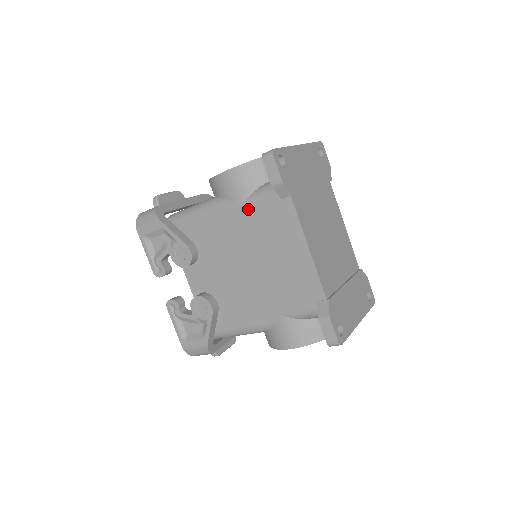
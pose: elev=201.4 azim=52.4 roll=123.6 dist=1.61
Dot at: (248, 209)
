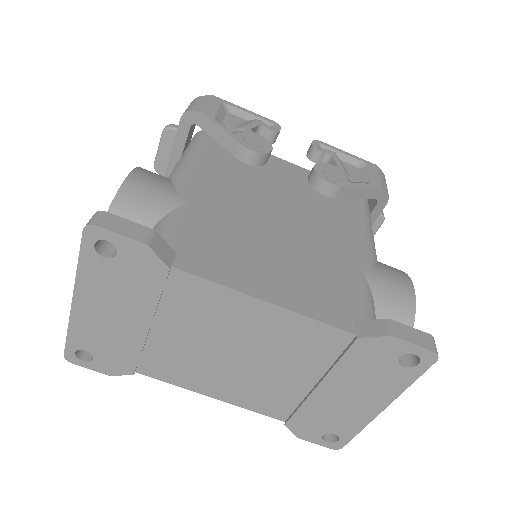
Dot at: occluded
